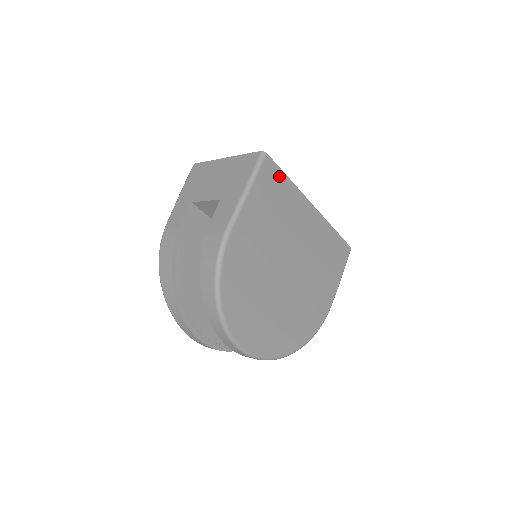
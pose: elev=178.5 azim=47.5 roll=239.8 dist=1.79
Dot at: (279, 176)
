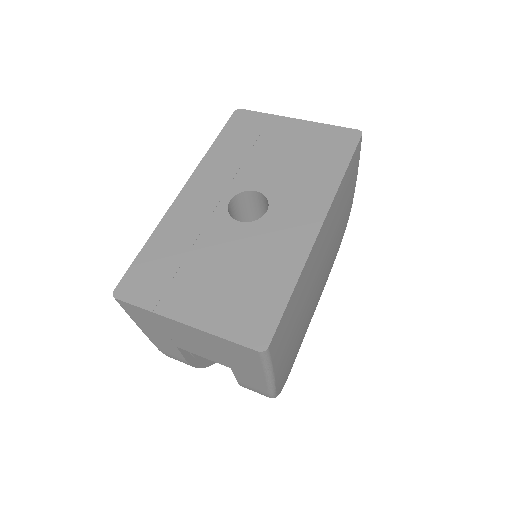
Dot at: (286, 314)
